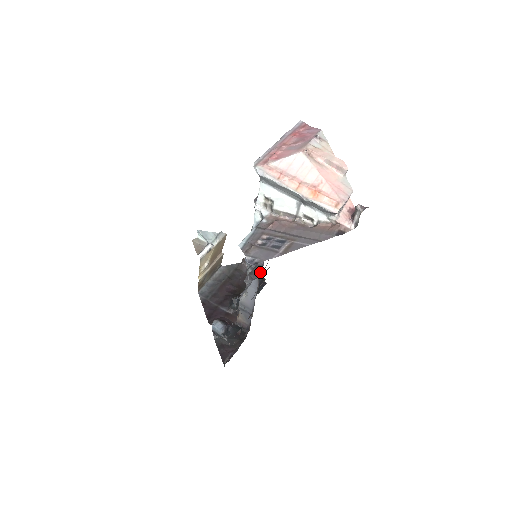
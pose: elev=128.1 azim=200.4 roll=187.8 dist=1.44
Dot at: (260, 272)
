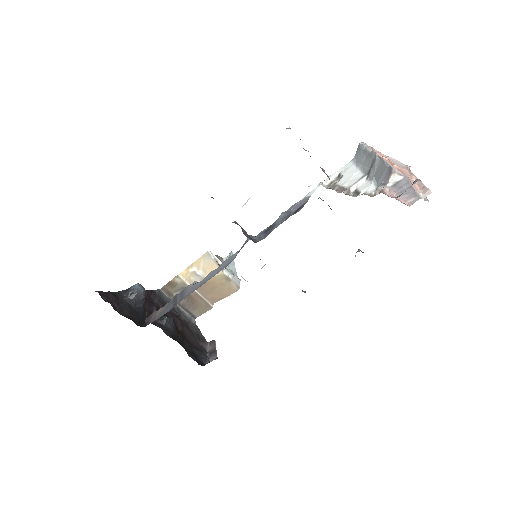
Dot at: occluded
